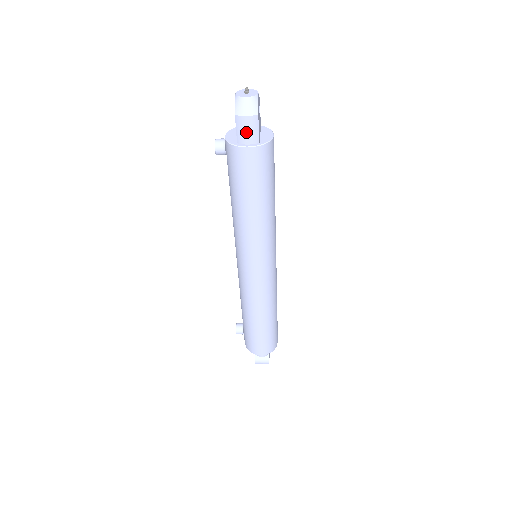
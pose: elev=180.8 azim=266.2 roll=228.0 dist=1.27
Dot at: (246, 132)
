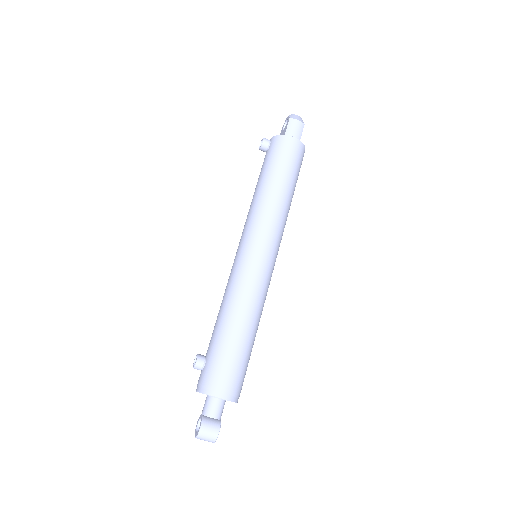
Dot at: (294, 130)
